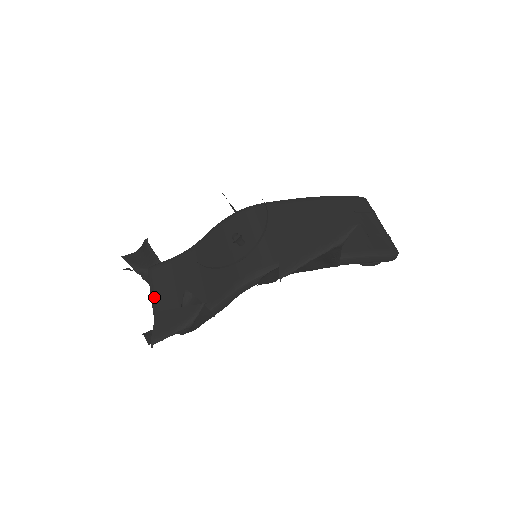
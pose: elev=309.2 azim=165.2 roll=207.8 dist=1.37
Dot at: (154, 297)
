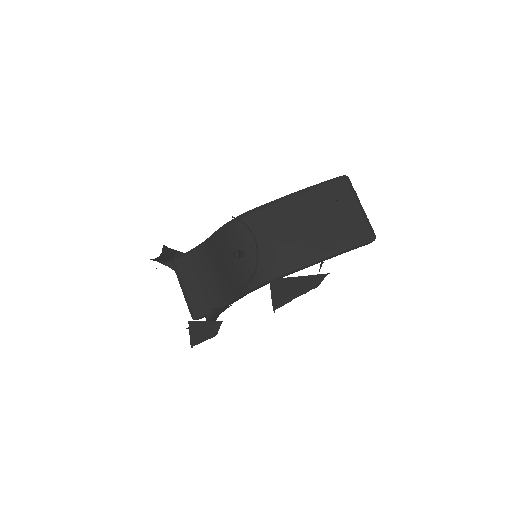
Dot at: (183, 289)
